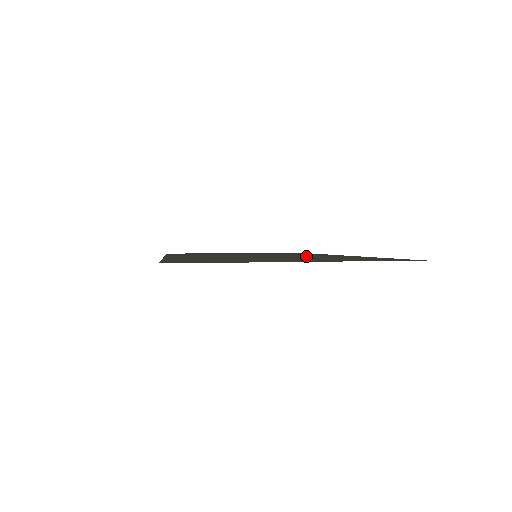
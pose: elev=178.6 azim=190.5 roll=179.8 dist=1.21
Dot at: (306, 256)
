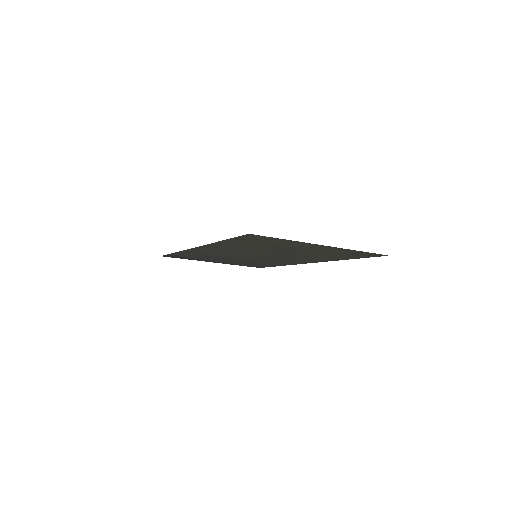
Dot at: (295, 258)
